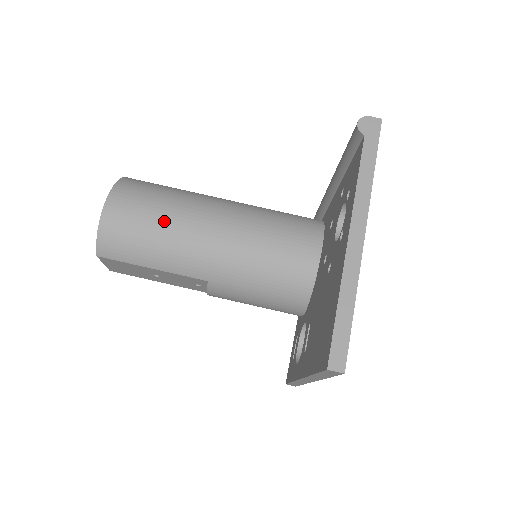
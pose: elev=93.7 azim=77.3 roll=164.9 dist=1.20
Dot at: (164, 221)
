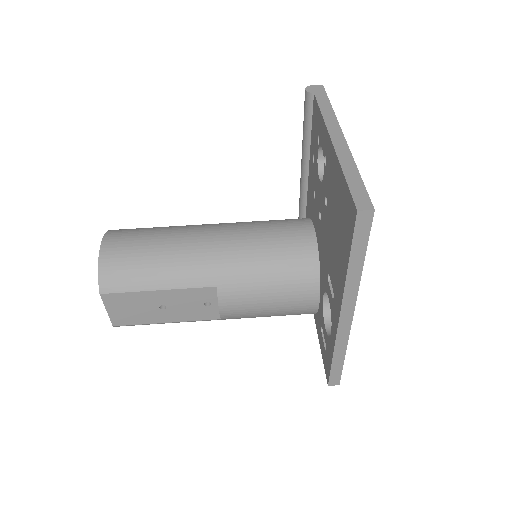
Dot at: (161, 241)
